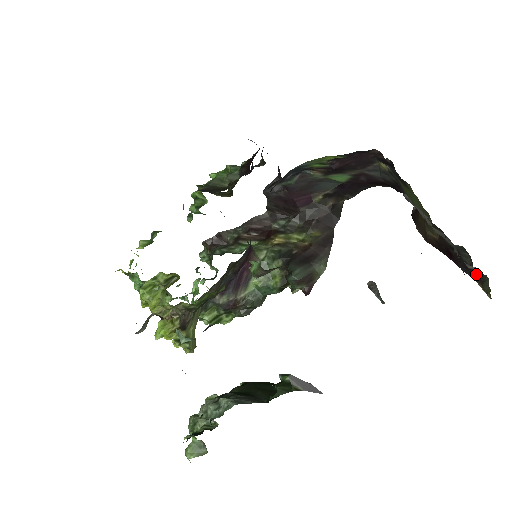
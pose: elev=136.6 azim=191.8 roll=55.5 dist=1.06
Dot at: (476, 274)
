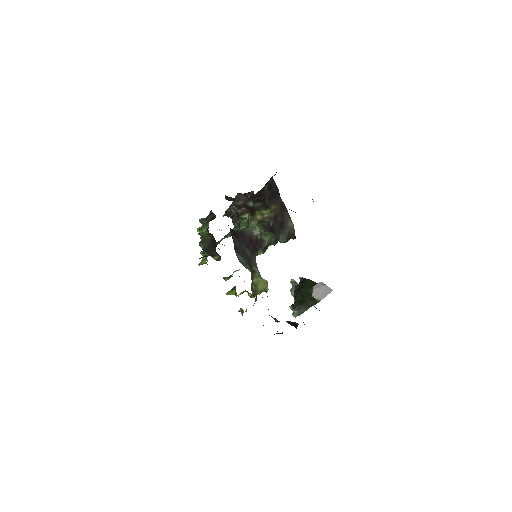
Dot at: occluded
